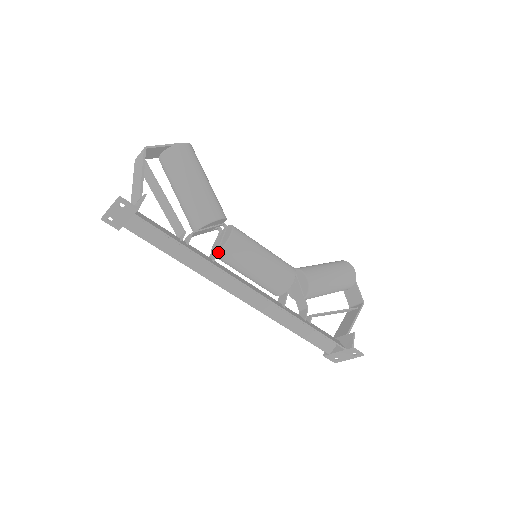
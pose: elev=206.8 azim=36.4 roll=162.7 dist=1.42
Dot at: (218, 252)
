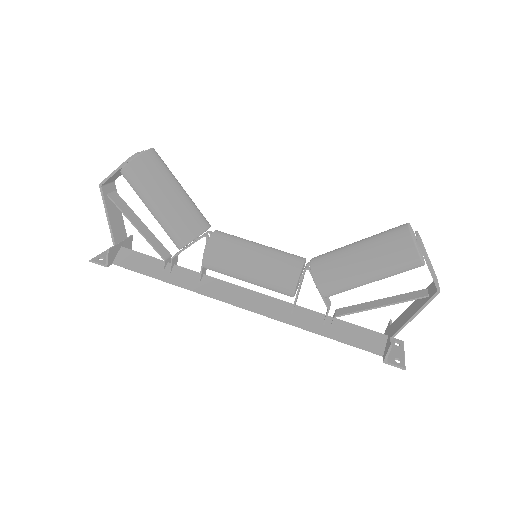
Dot at: occluded
